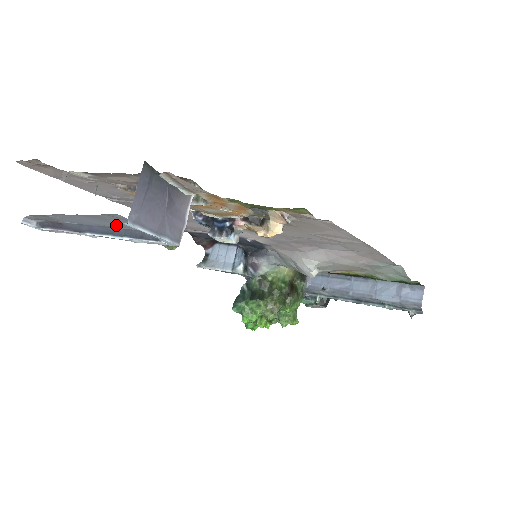
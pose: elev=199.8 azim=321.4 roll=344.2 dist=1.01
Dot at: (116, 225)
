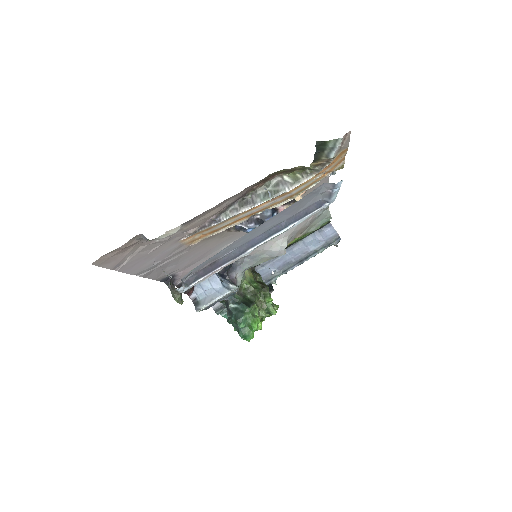
Dot at: (288, 215)
